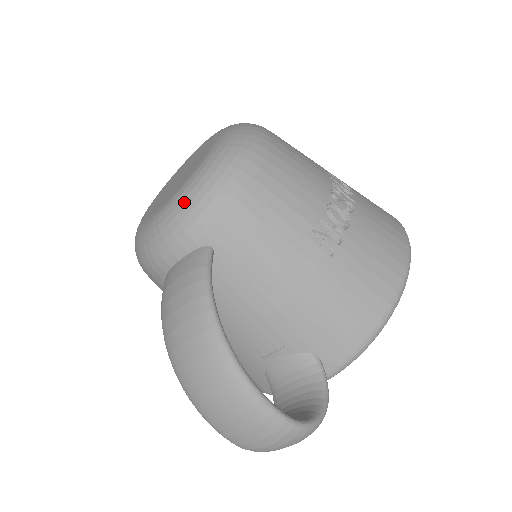
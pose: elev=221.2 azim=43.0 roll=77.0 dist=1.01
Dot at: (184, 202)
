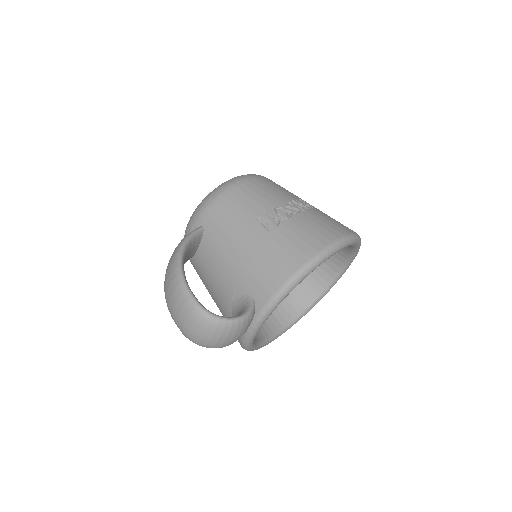
Dot at: (198, 206)
